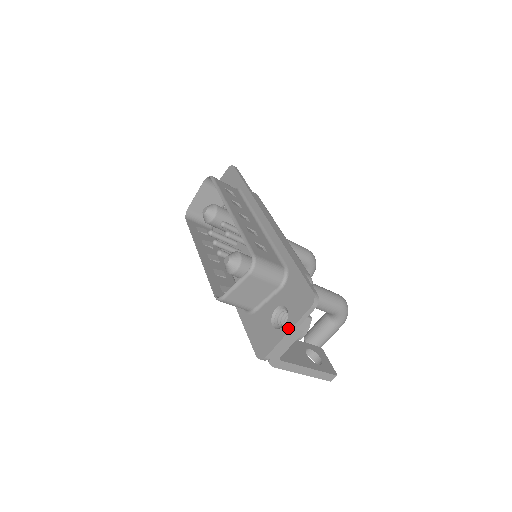
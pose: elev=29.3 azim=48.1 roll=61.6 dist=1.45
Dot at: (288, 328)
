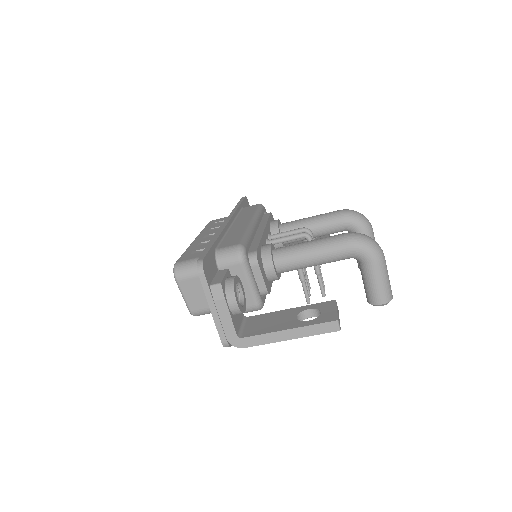
Dot at: (209, 305)
